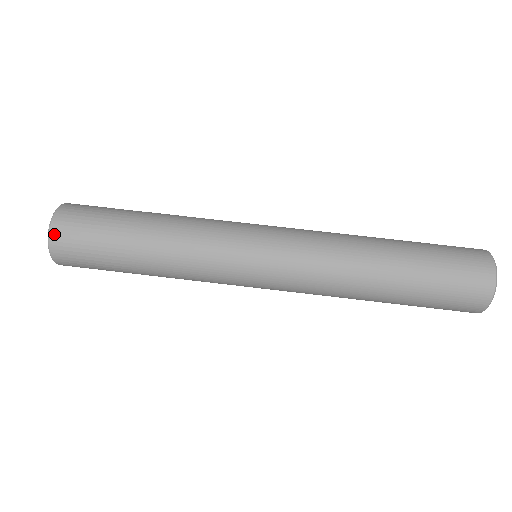
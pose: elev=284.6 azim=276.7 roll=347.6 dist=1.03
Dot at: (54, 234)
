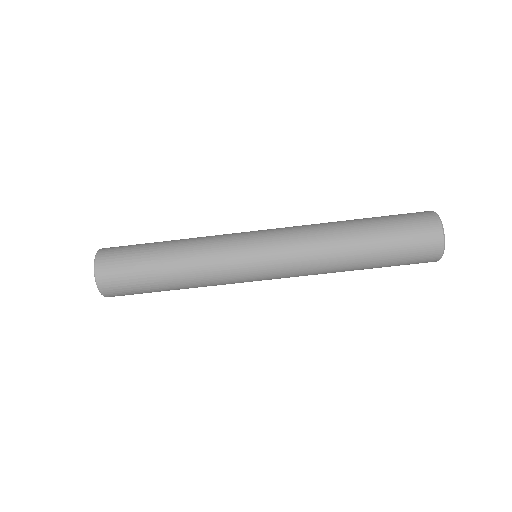
Dot at: (99, 277)
